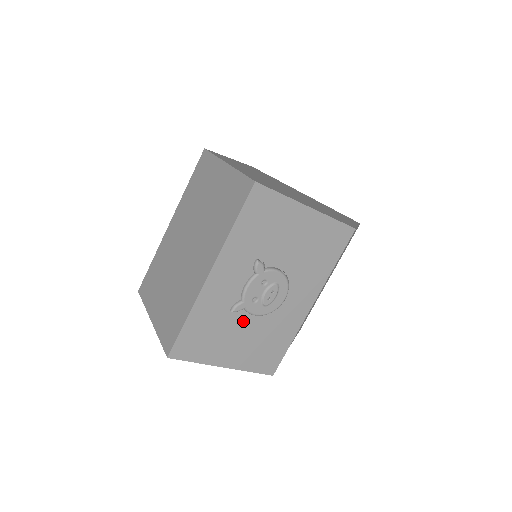
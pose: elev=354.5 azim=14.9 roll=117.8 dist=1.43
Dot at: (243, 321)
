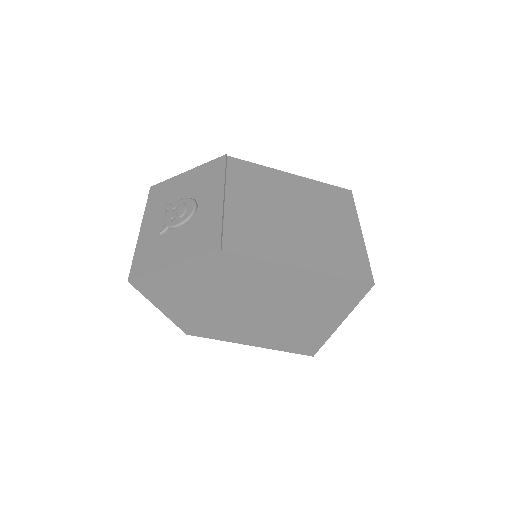
Dot at: (173, 235)
